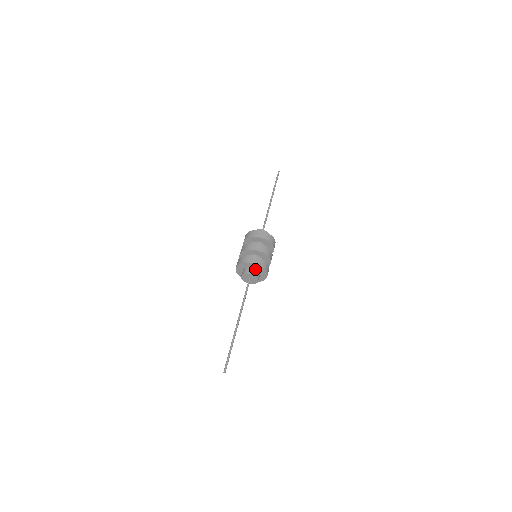
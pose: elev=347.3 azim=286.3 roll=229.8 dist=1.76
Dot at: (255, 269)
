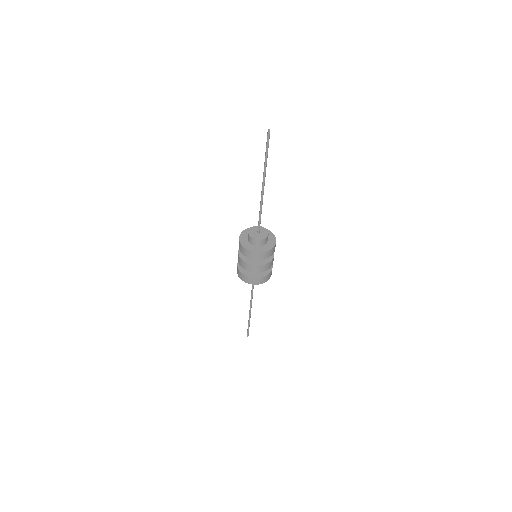
Dot at: occluded
